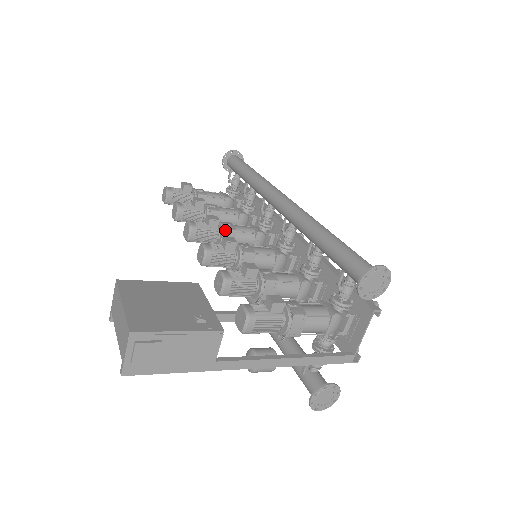
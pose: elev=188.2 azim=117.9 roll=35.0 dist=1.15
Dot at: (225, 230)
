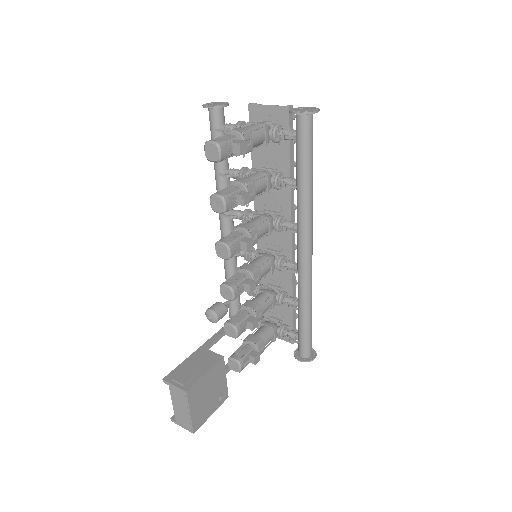
Dot at: occluded
